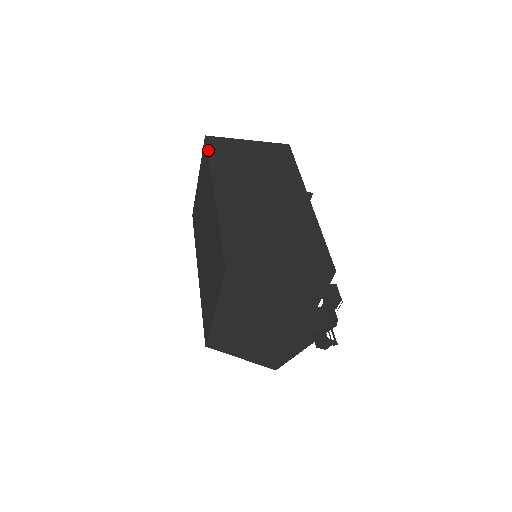
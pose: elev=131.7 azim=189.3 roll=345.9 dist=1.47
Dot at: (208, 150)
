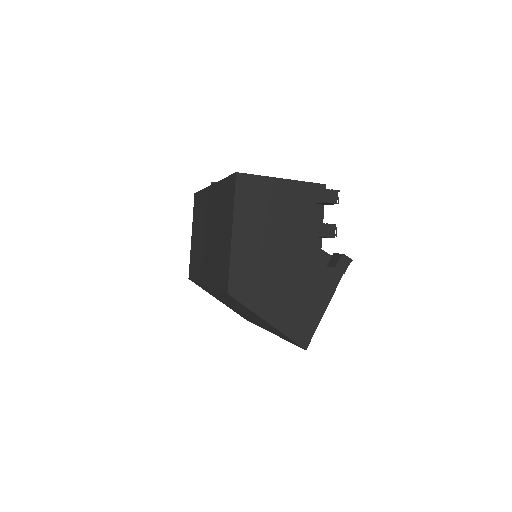
Dot at: (199, 191)
